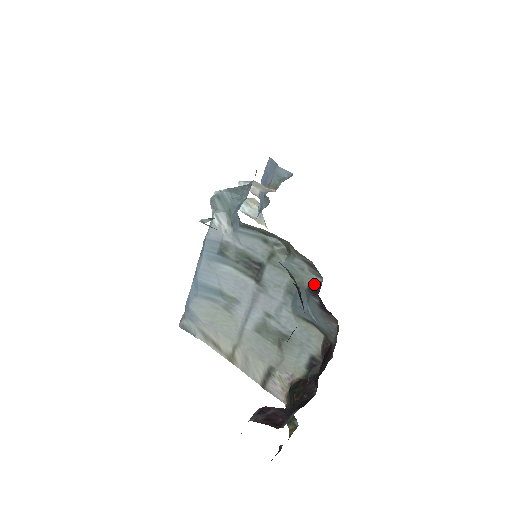
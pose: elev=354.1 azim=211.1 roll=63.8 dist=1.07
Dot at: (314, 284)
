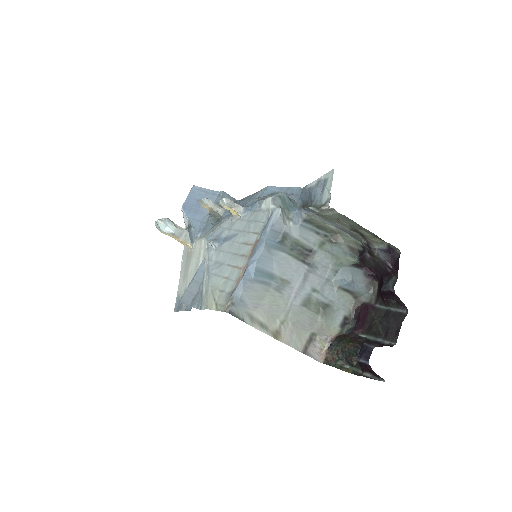
Dot at: (354, 262)
